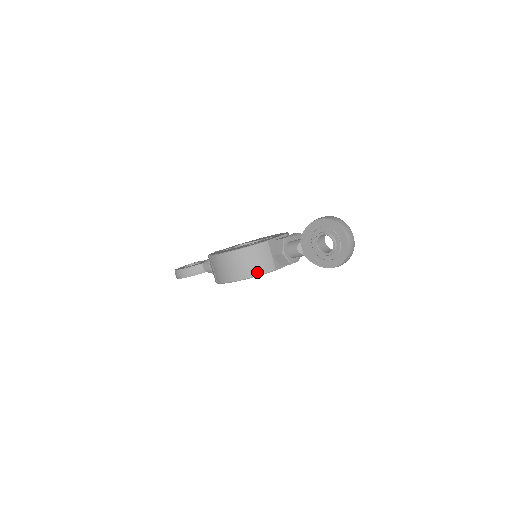
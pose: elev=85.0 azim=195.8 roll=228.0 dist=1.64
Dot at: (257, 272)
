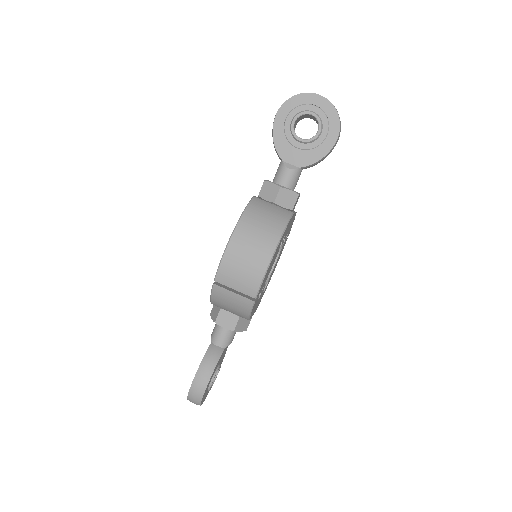
Dot at: (280, 225)
